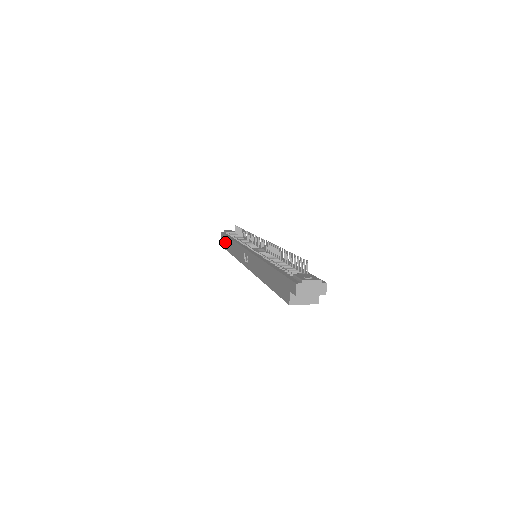
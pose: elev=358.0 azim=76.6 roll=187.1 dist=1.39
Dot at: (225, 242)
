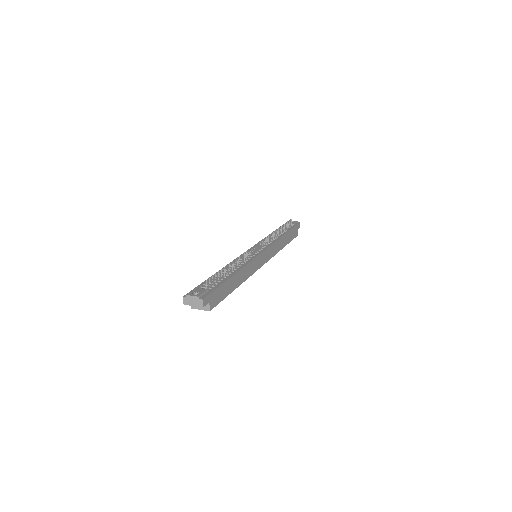
Dot at: occluded
